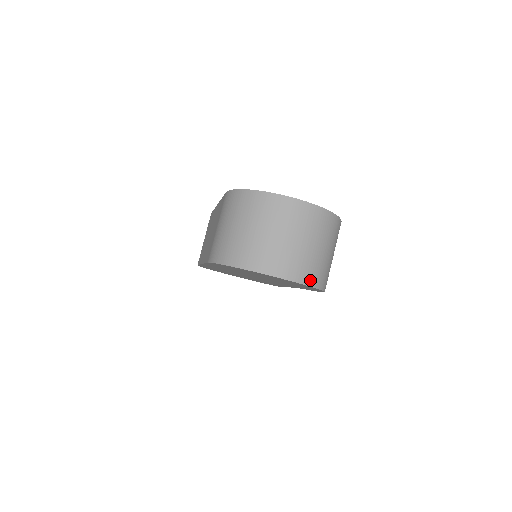
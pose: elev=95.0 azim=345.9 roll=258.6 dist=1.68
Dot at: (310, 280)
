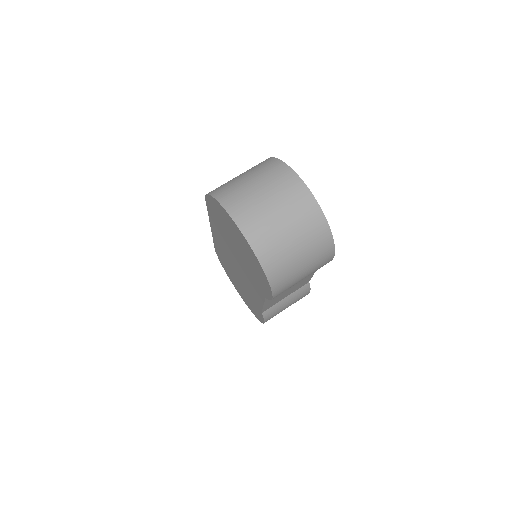
Dot at: (261, 253)
